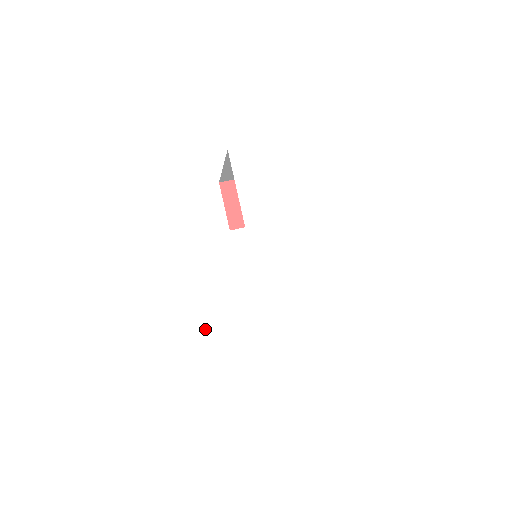
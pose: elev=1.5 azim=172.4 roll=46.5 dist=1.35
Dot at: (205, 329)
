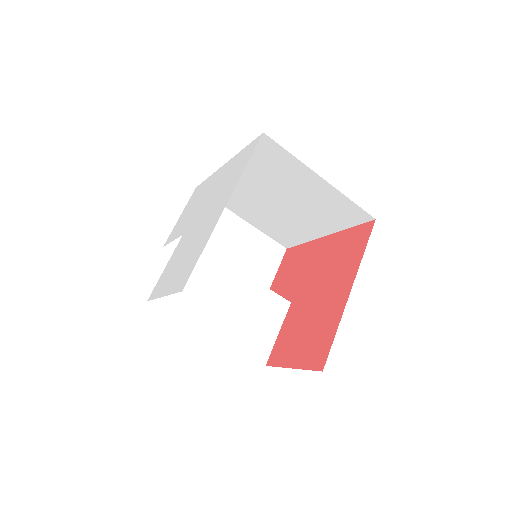
Dot at: (186, 267)
